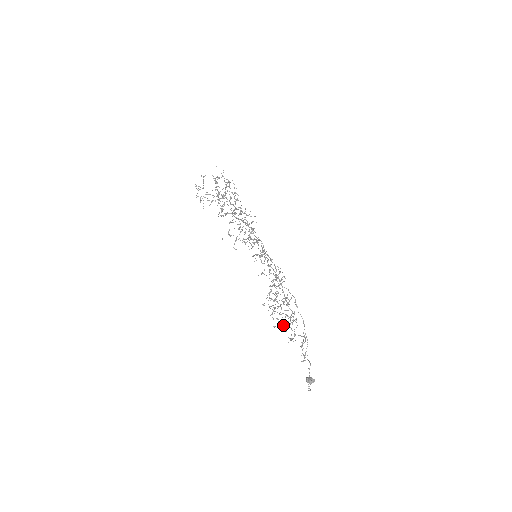
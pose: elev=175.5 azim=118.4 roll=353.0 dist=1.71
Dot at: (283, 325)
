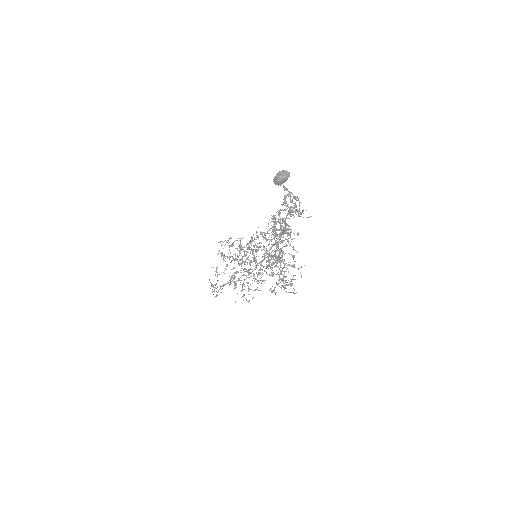
Dot at: (289, 265)
